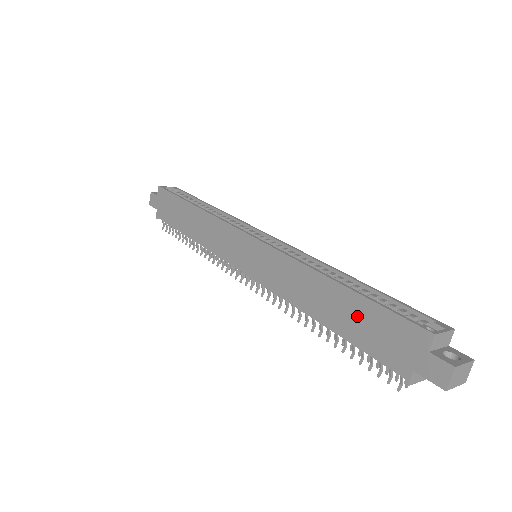
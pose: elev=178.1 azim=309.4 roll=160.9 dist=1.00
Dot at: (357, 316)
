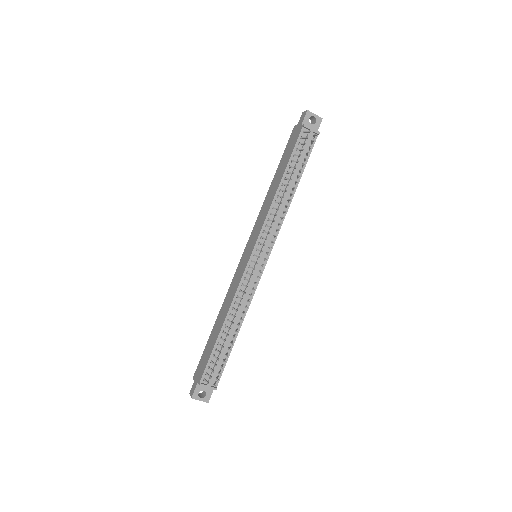
Dot at: (283, 162)
